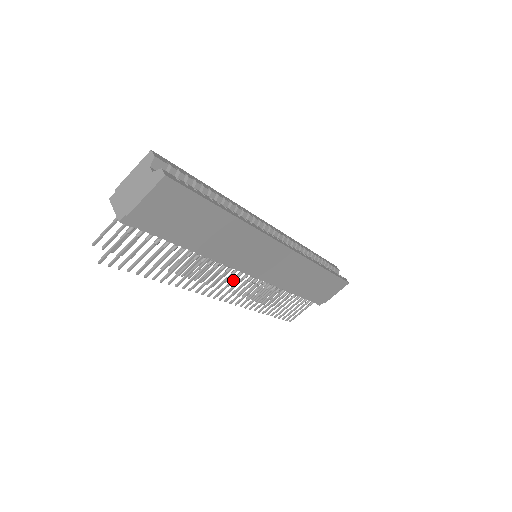
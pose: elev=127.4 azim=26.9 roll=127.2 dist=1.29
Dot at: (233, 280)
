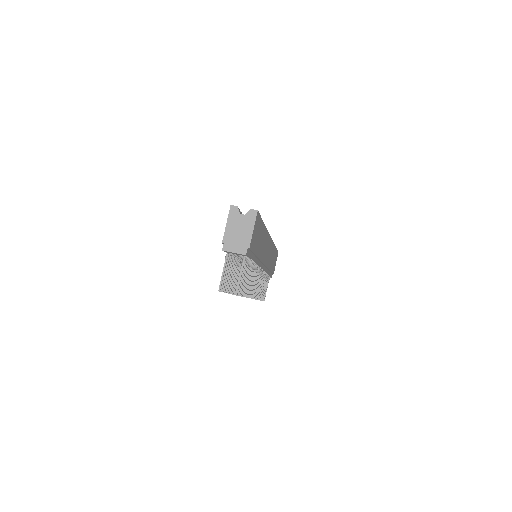
Dot at: (257, 278)
